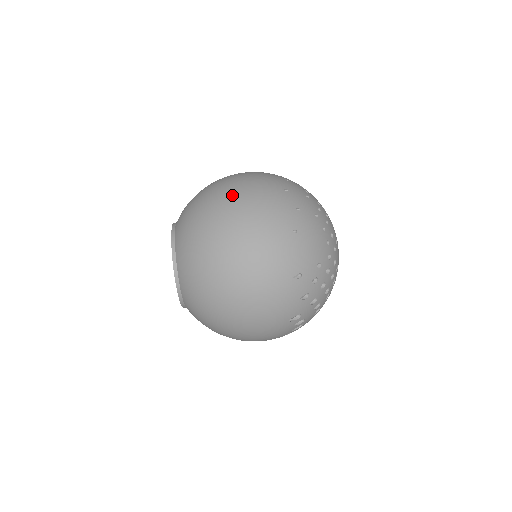
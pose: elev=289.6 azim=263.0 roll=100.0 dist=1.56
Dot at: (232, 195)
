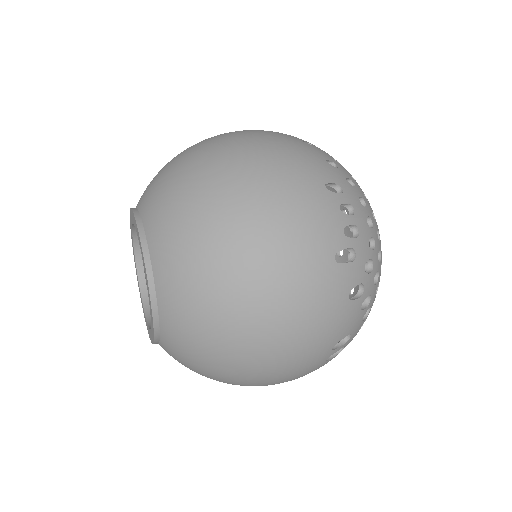
Dot at: occluded
